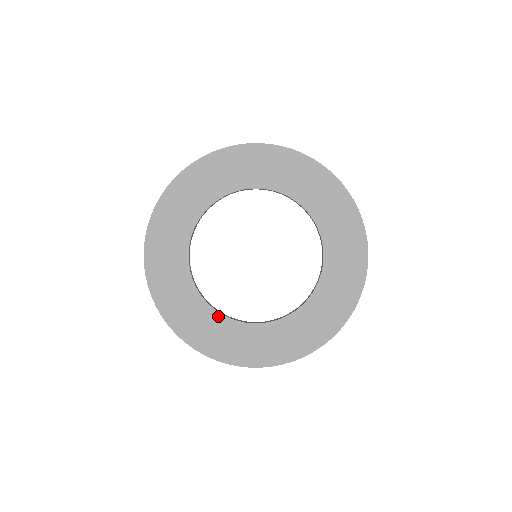
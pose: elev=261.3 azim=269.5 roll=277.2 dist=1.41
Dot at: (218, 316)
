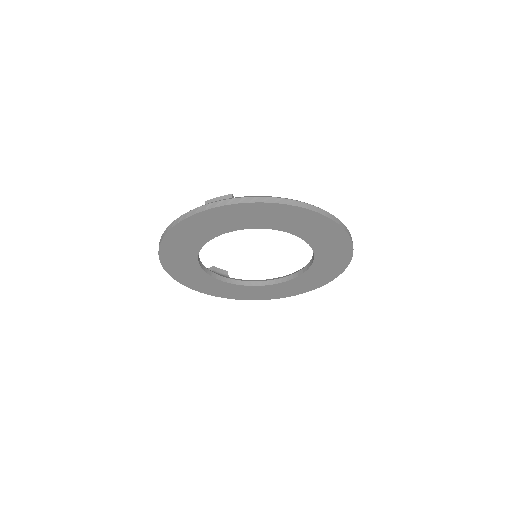
Dot at: (246, 287)
